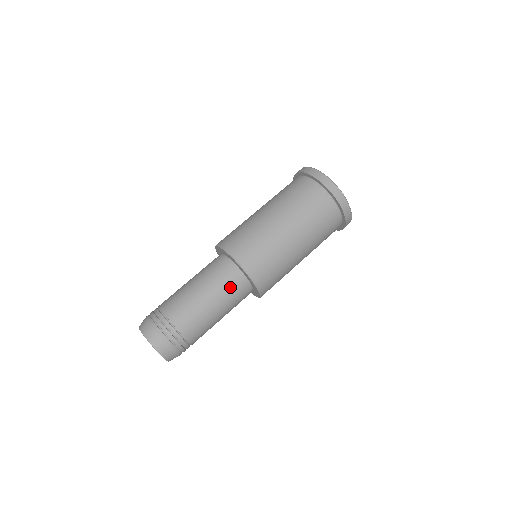
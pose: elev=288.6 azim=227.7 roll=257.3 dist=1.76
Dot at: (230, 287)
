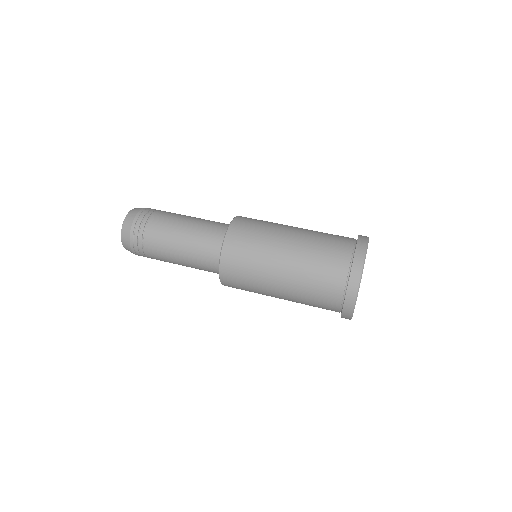
Dot at: (206, 242)
